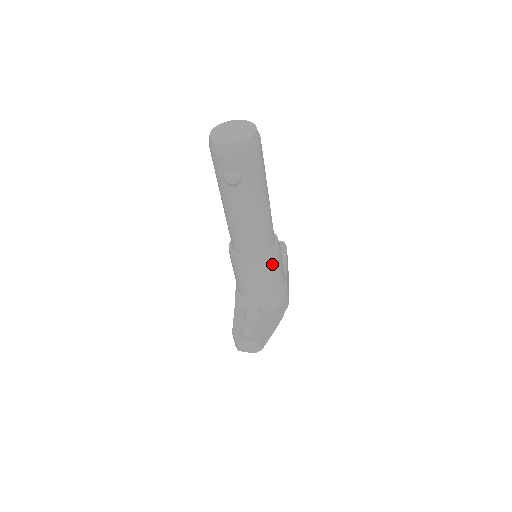
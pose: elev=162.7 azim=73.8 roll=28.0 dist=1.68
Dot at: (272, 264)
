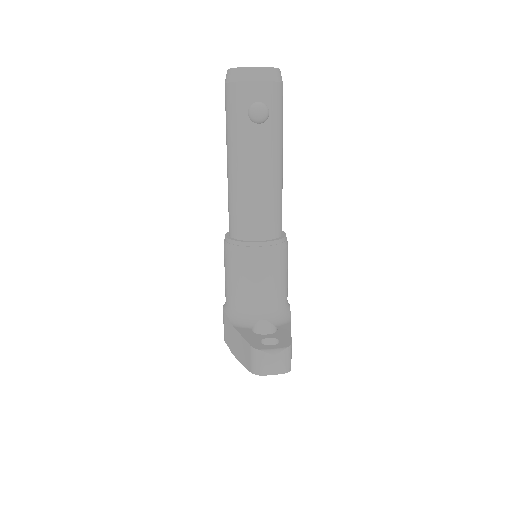
Dot at: (285, 253)
